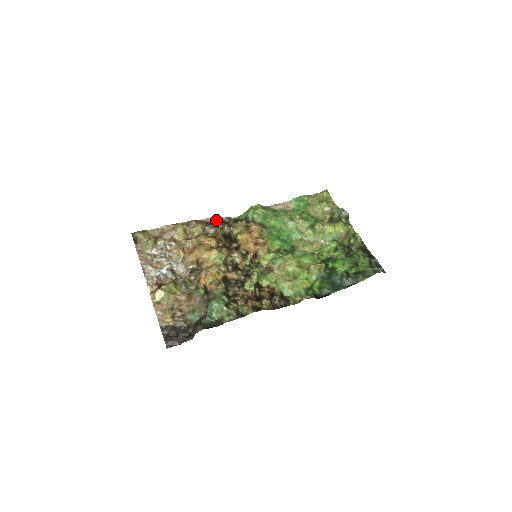
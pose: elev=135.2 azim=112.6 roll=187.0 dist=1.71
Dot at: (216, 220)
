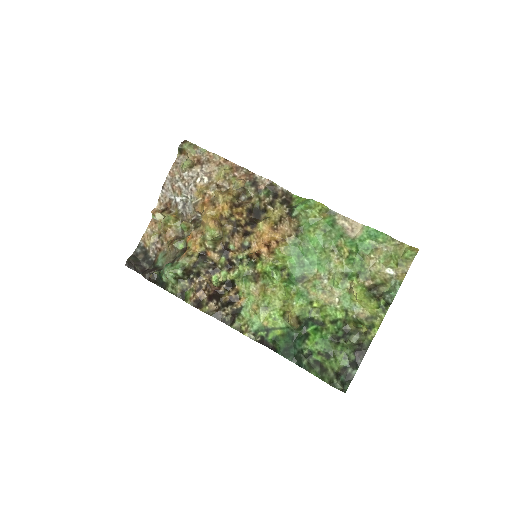
Dot at: (267, 185)
